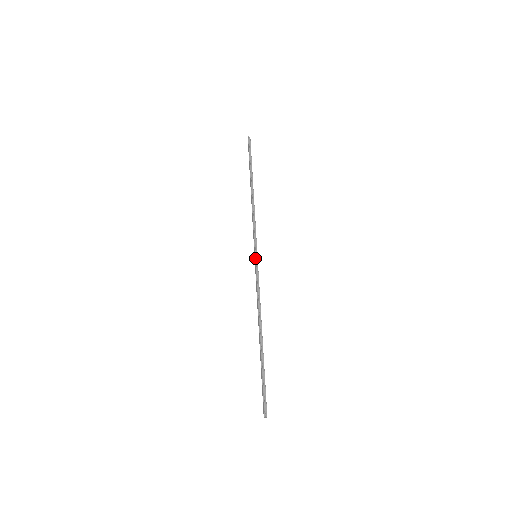
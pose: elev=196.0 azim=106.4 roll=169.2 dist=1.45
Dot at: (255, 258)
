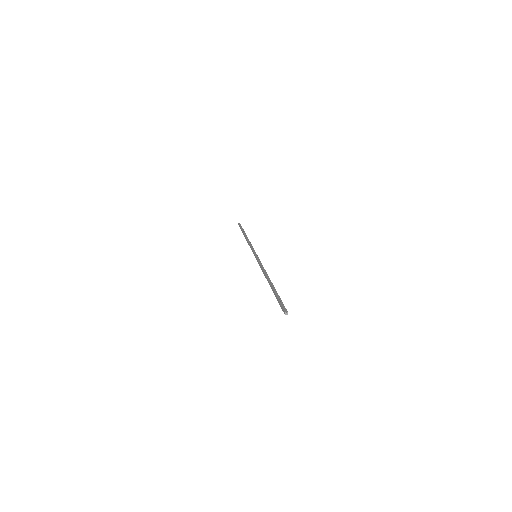
Dot at: (255, 256)
